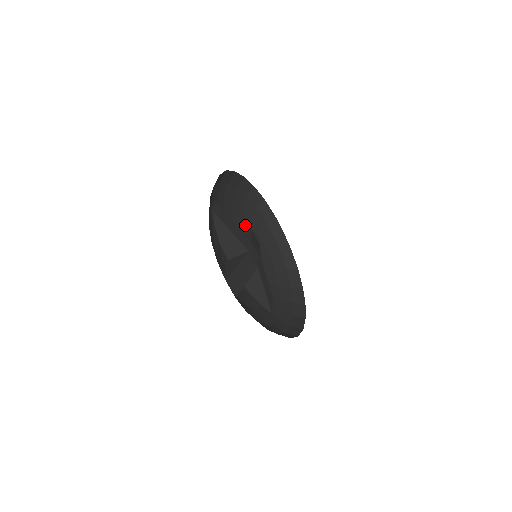
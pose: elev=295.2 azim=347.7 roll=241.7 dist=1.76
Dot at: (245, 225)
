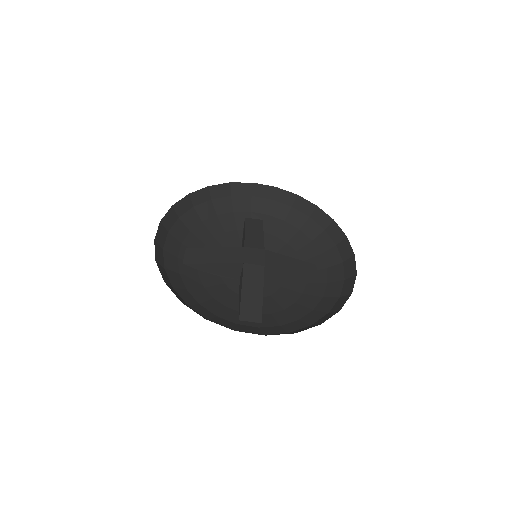
Dot at: (235, 222)
